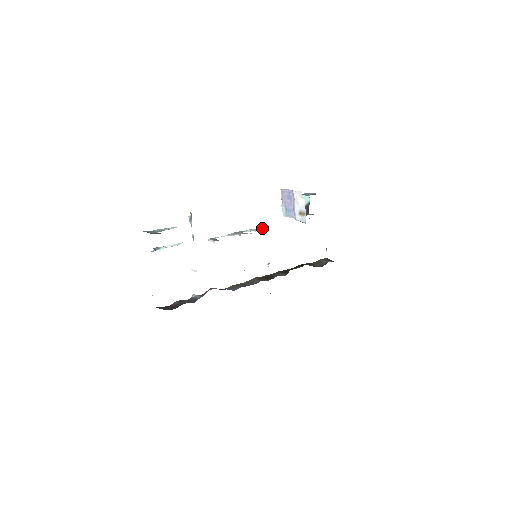
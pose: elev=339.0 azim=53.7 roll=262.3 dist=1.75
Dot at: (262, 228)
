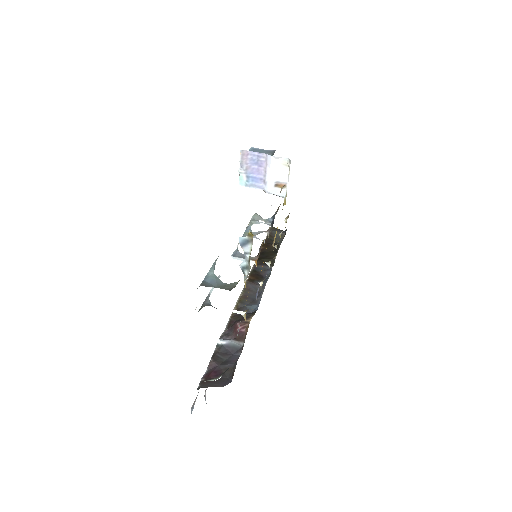
Dot at: (261, 217)
